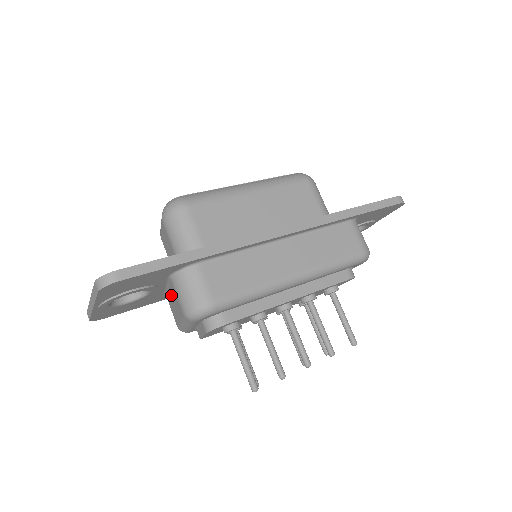
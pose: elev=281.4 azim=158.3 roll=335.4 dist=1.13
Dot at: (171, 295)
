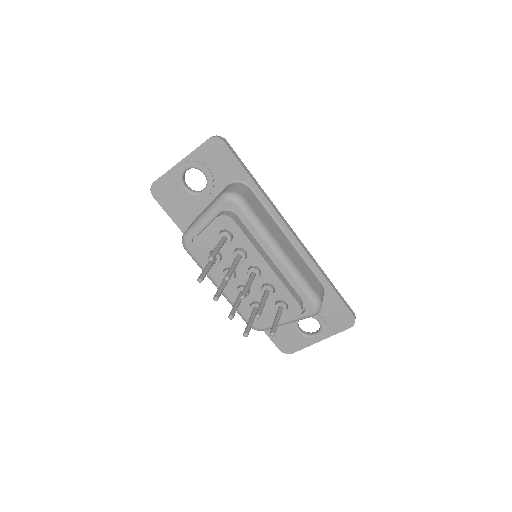
Dot at: occluded
